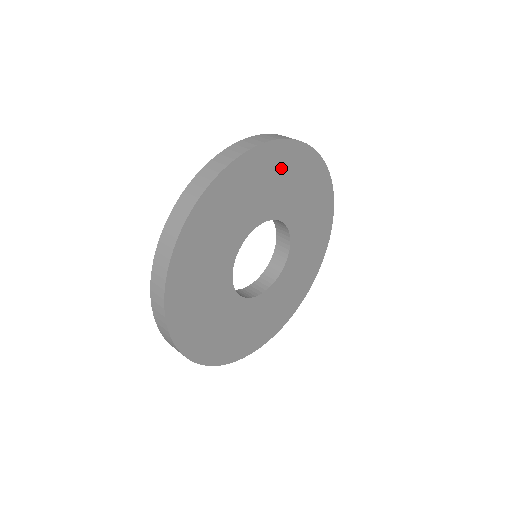
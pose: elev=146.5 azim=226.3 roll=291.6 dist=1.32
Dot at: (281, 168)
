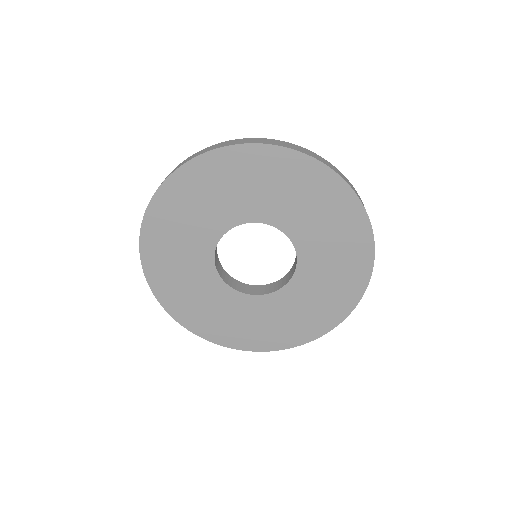
Dot at: (343, 230)
